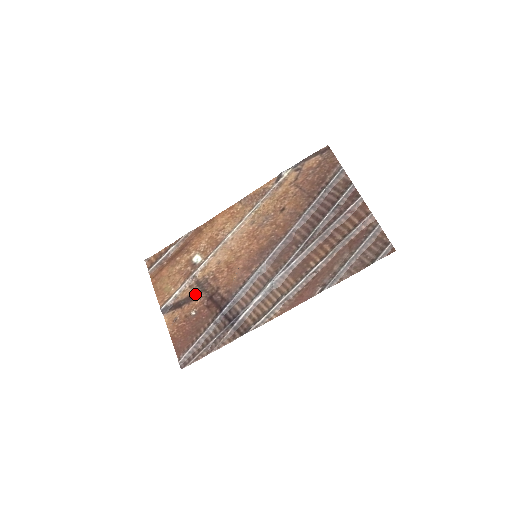
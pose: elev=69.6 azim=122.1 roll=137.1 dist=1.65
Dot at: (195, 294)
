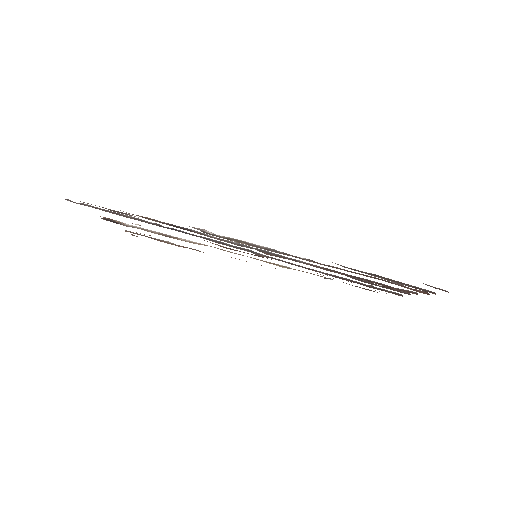
Dot at: occluded
